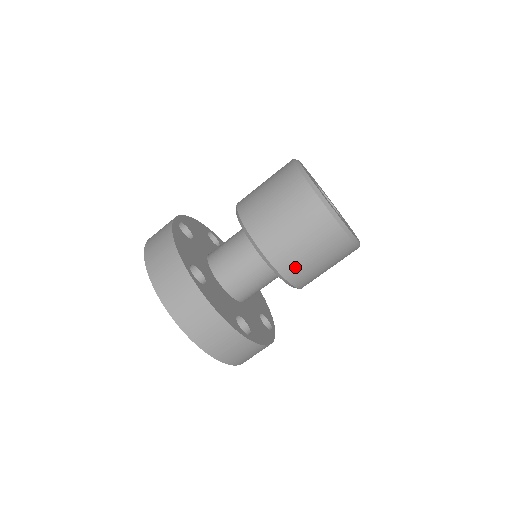
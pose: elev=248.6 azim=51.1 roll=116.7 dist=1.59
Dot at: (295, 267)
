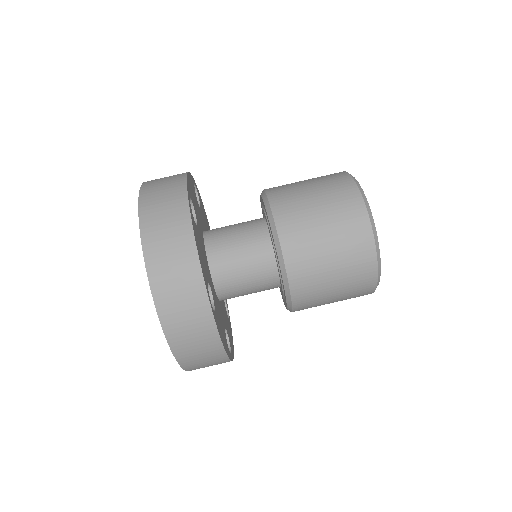
Dot at: (310, 306)
